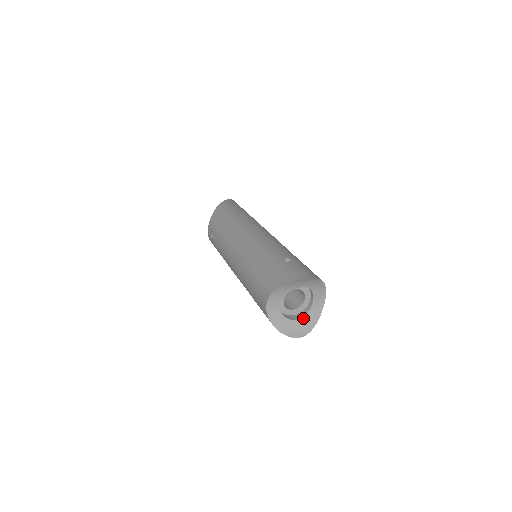
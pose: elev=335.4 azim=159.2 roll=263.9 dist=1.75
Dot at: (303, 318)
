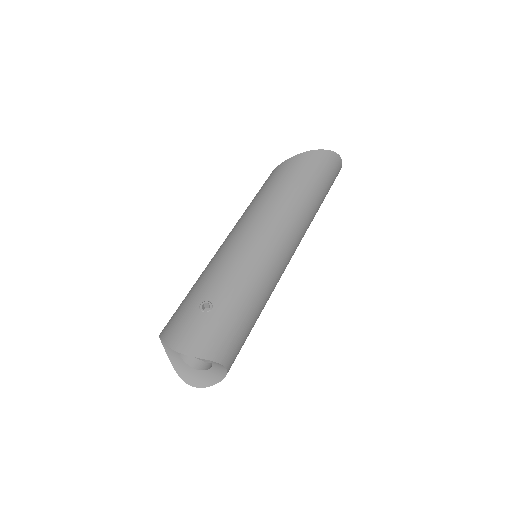
Dot at: (202, 371)
